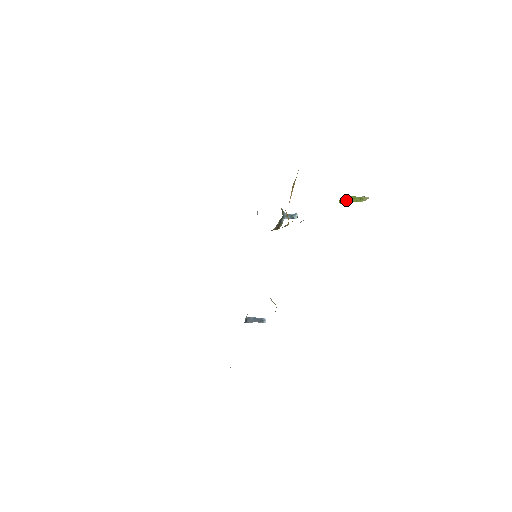
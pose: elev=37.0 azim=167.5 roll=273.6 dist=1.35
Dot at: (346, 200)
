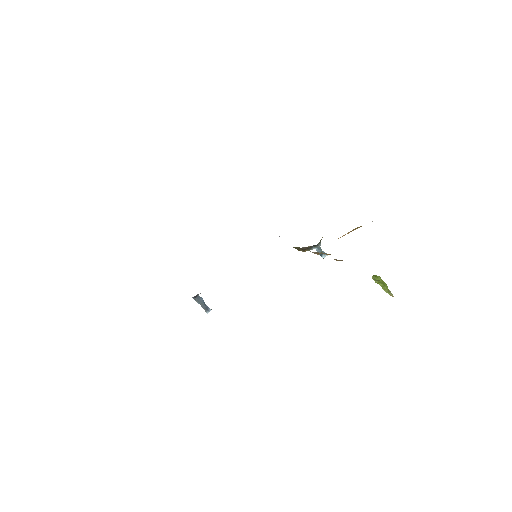
Dot at: (379, 280)
